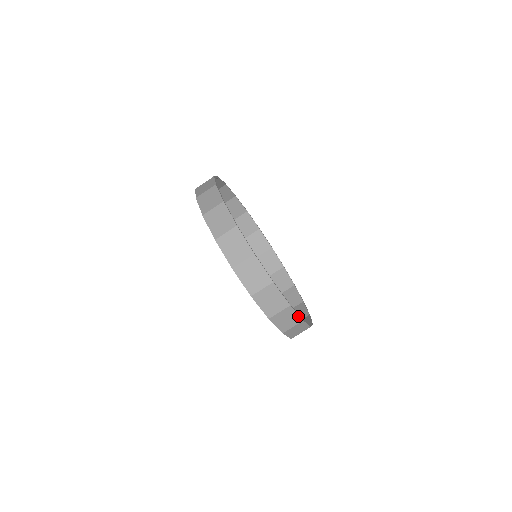
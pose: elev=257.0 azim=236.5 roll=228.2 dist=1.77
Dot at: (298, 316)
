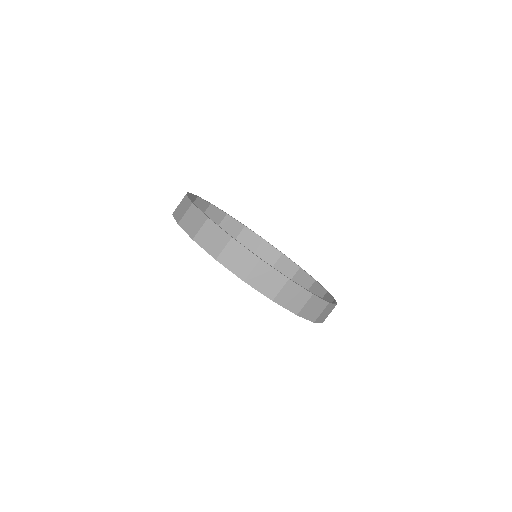
Dot at: (323, 301)
